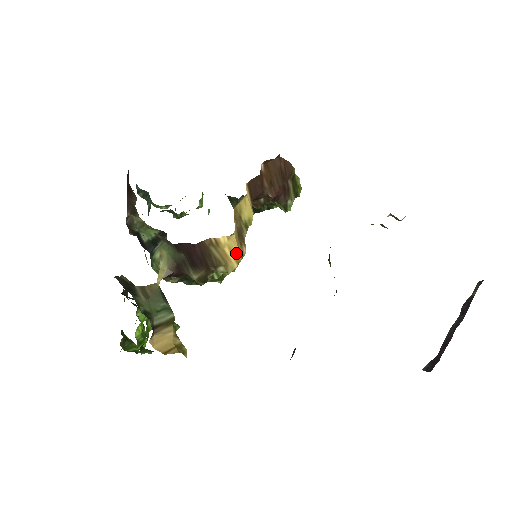
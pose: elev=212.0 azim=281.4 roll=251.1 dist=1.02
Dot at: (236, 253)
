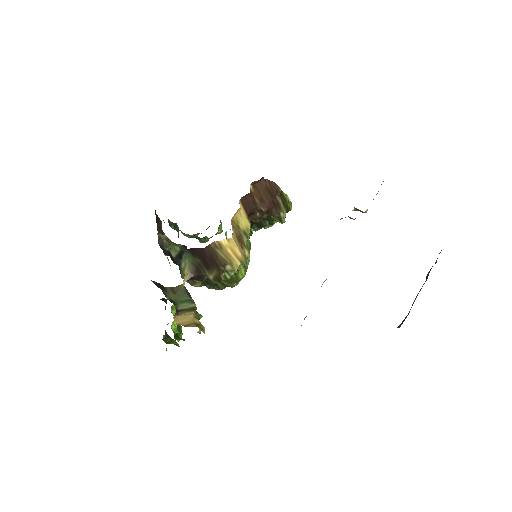
Dot at: (237, 253)
